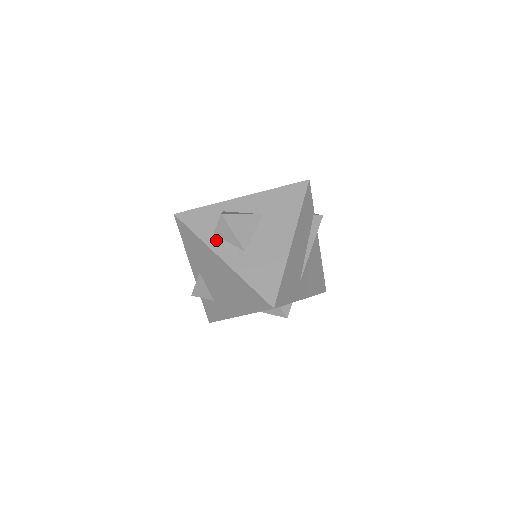
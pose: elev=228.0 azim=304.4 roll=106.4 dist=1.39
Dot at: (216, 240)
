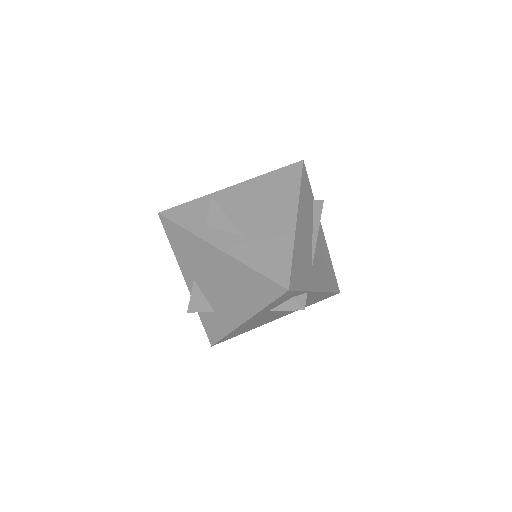
Dot at: (209, 231)
